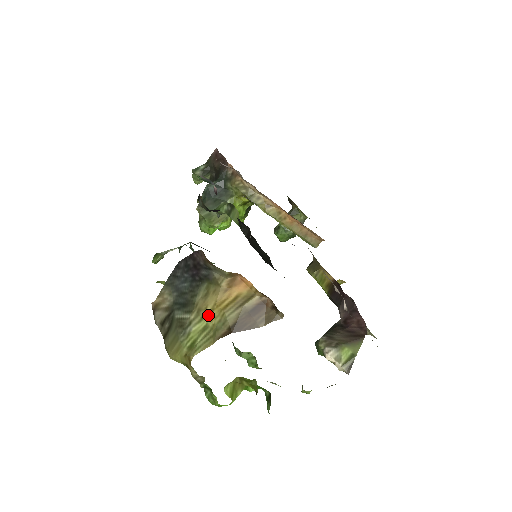
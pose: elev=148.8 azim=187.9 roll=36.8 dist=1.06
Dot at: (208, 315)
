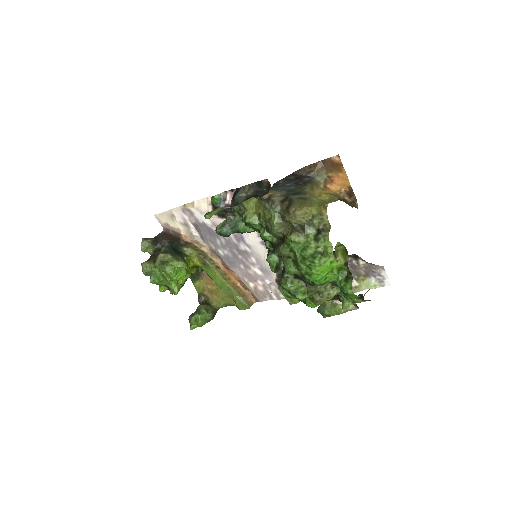
Dot at: (319, 196)
